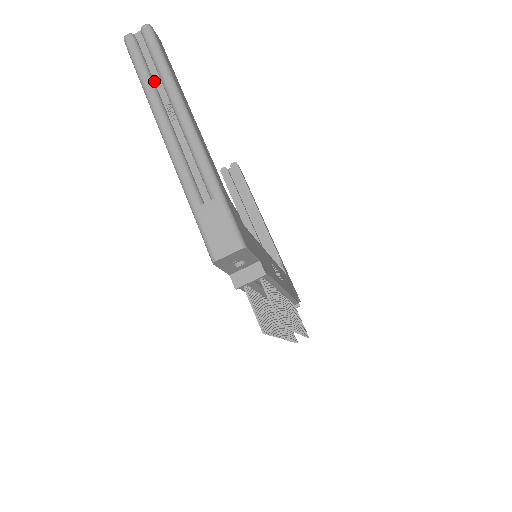
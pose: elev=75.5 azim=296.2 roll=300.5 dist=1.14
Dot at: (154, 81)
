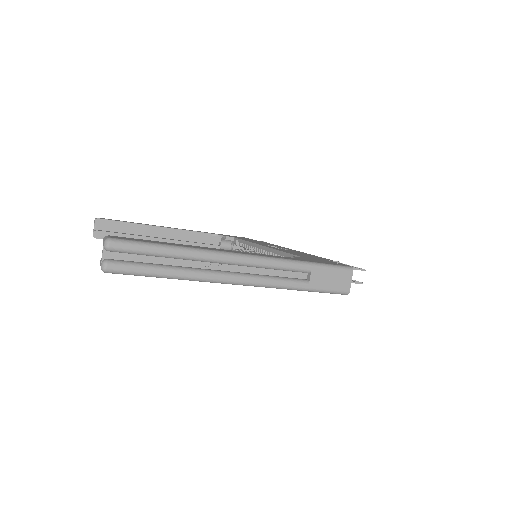
Dot at: (173, 265)
